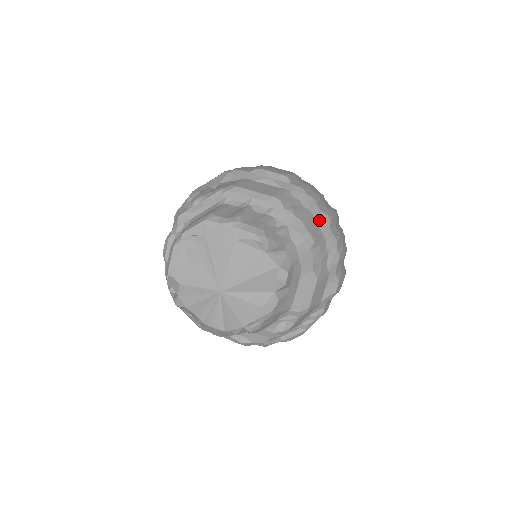
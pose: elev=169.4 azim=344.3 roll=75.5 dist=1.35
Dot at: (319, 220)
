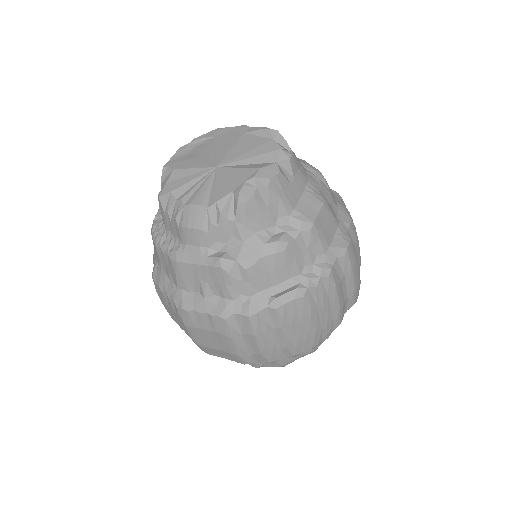
Dot at: occluded
